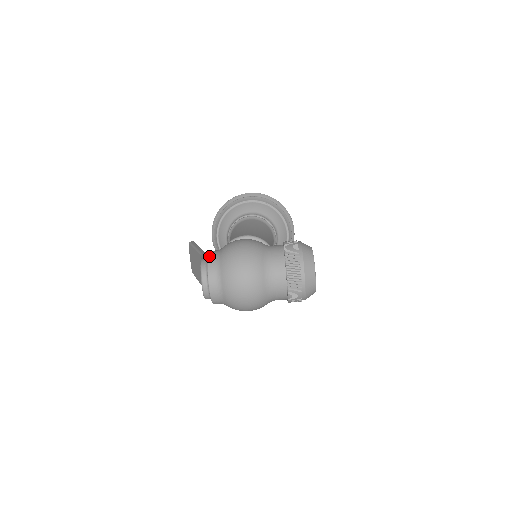
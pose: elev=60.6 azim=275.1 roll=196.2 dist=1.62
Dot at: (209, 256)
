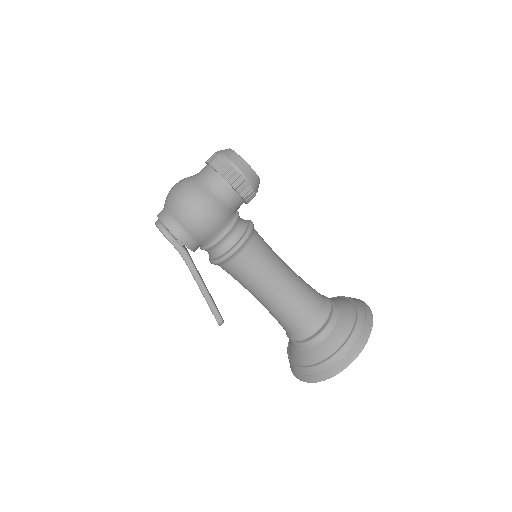
Dot at: occluded
